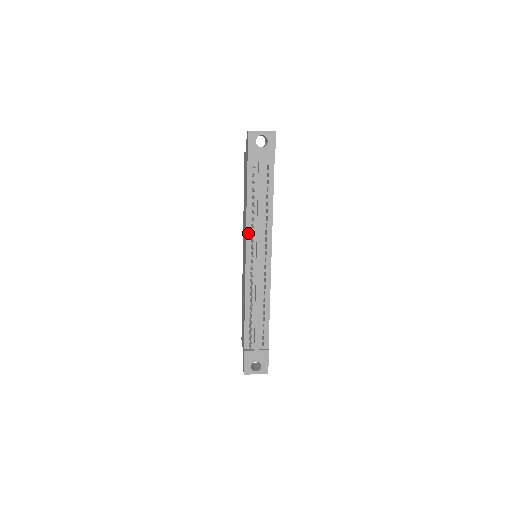
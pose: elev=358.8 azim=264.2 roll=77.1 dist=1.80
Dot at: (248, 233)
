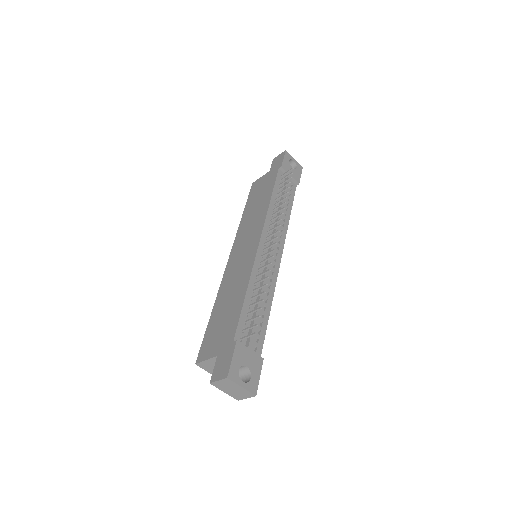
Dot at: (267, 218)
